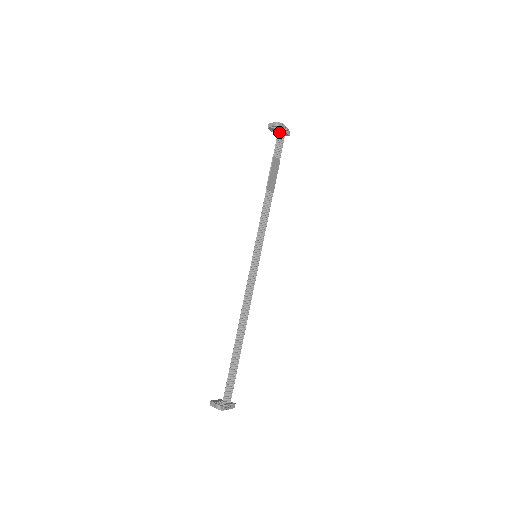
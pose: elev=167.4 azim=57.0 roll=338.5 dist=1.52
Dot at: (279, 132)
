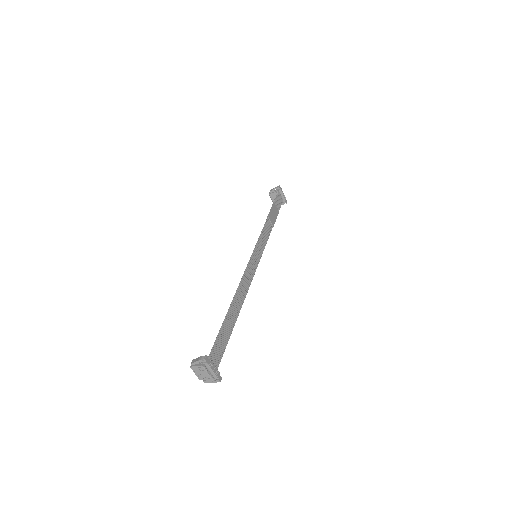
Dot at: (279, 194)
